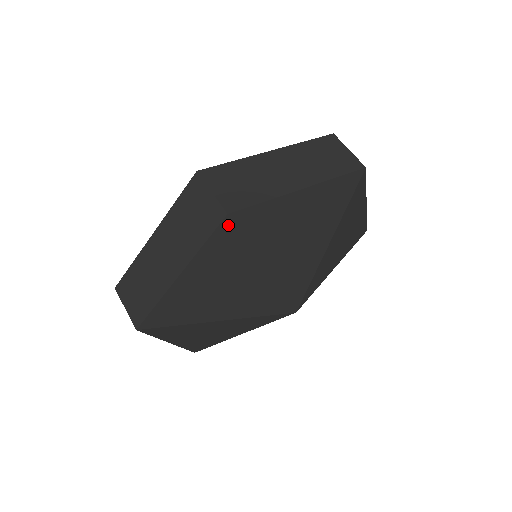
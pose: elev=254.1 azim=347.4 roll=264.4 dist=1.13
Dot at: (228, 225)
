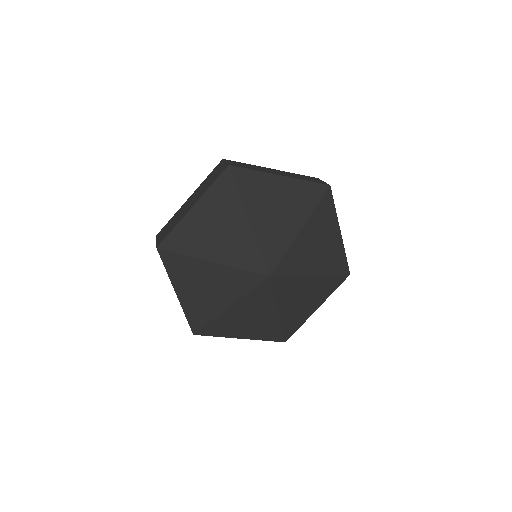
Dot at: (228, 174)
